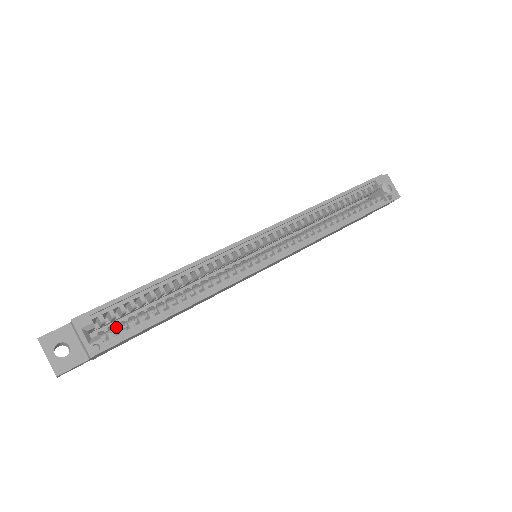
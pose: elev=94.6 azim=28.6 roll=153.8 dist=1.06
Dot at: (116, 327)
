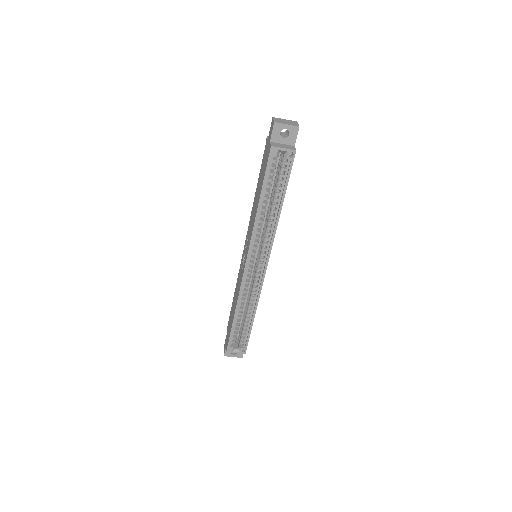
Dot at: (241, 339)
